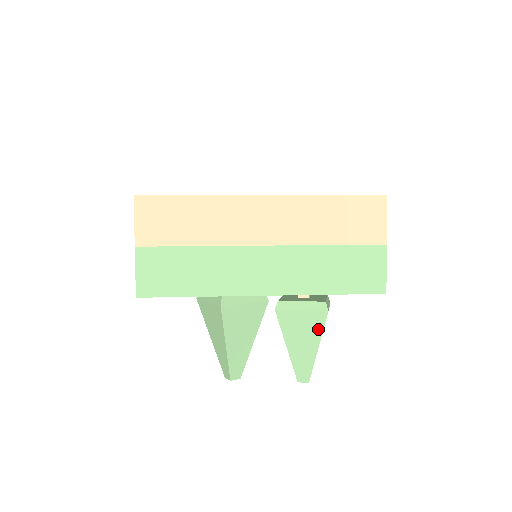
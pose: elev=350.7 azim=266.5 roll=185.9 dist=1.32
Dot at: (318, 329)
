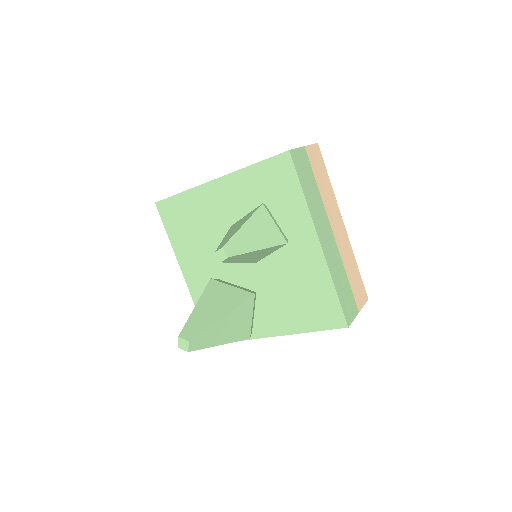
Dot at: (250, 215)
